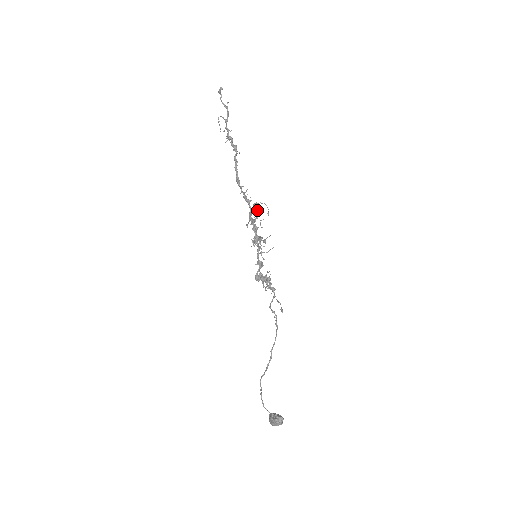
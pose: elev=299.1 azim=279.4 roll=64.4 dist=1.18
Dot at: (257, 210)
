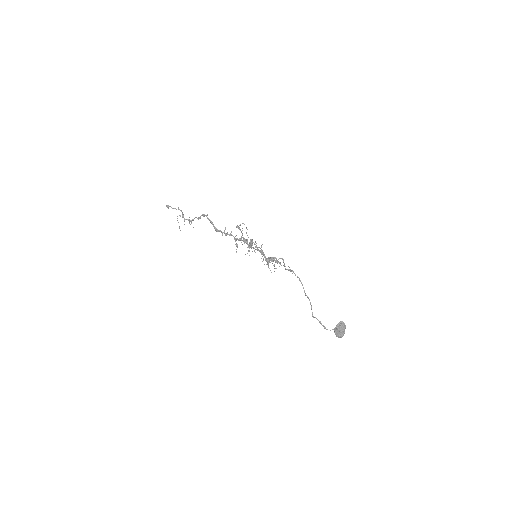
Dot at: (240, 229)
